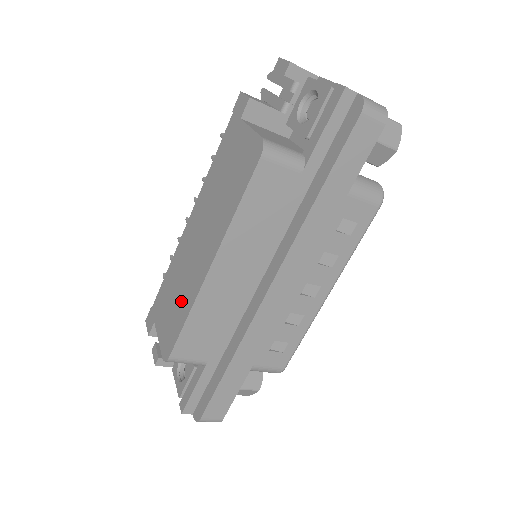
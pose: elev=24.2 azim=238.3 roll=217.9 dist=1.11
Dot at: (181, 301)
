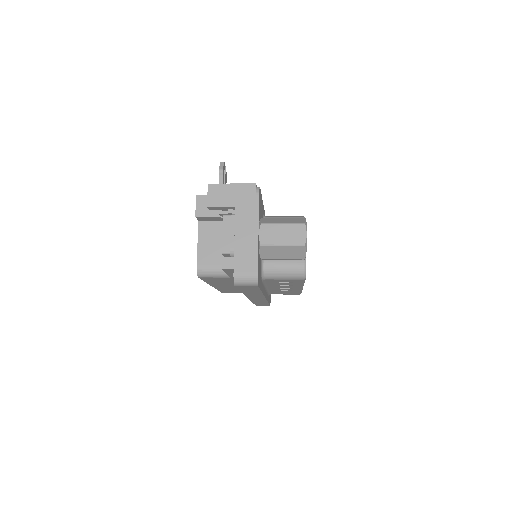
Dot at: occluded
